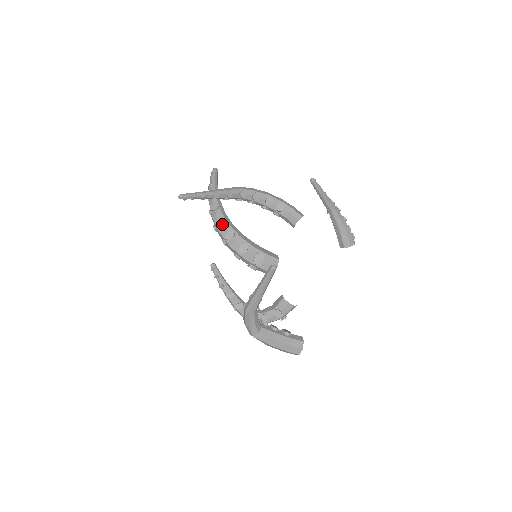
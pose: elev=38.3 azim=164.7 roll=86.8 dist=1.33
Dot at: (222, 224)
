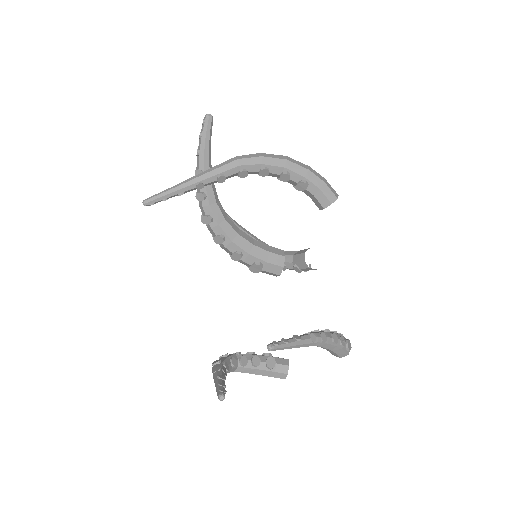
Dot at: (209, 223)
